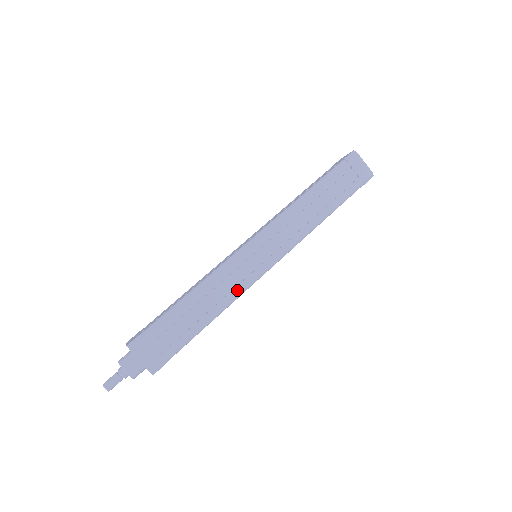
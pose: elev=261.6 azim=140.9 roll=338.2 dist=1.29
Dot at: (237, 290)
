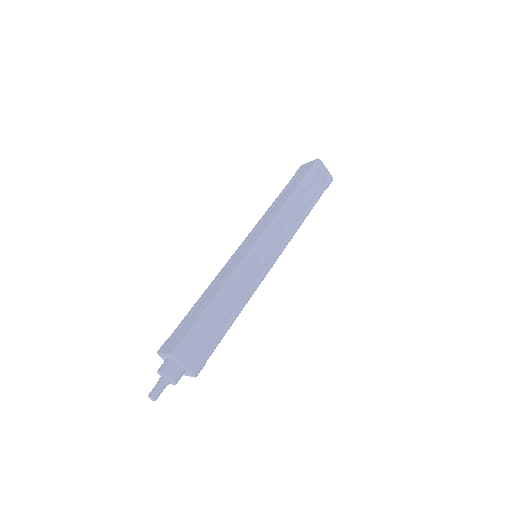
Dot at: (252, 288)
